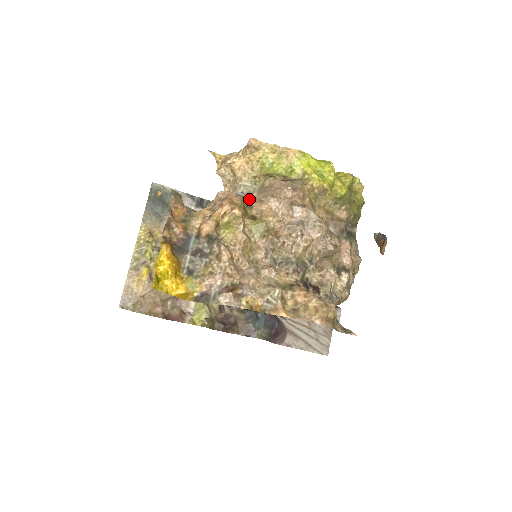
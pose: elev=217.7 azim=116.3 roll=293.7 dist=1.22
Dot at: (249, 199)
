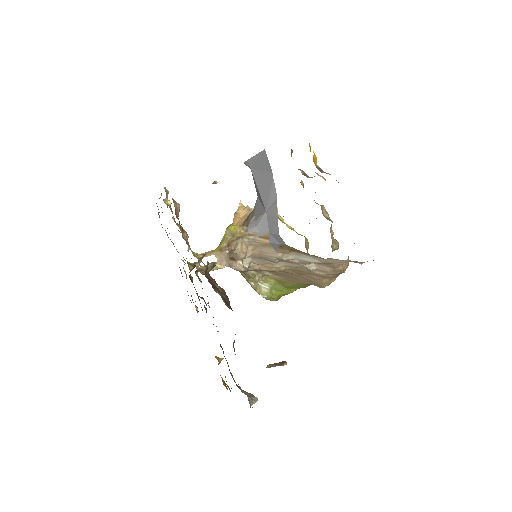
Dot at: occluded
